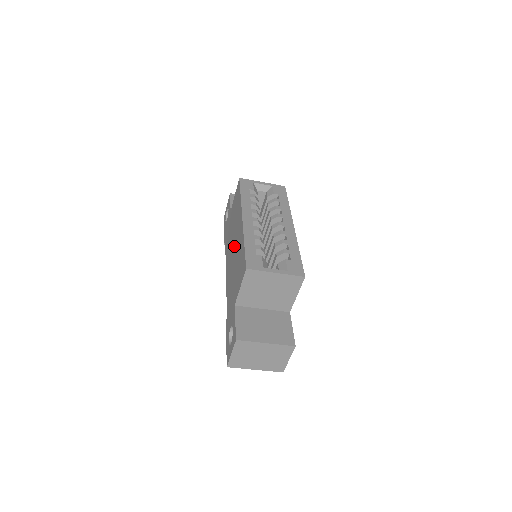
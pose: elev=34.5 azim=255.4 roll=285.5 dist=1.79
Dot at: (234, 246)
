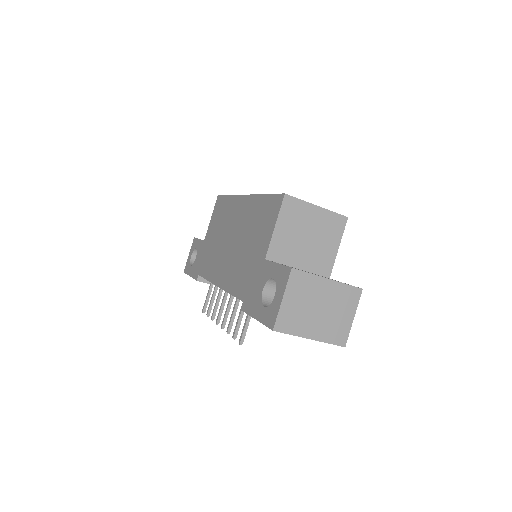
Dot at: (233, 236)
